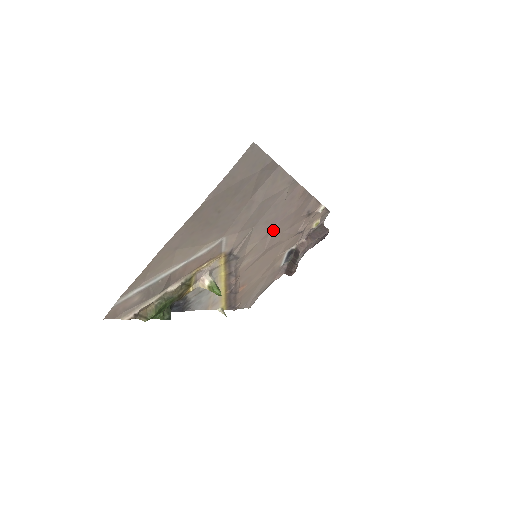
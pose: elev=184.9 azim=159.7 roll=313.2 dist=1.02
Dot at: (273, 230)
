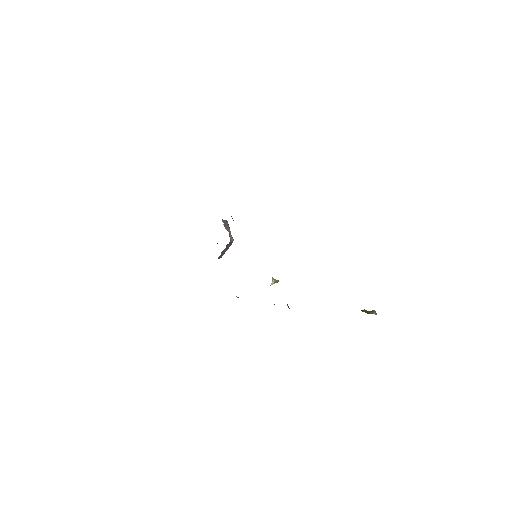
Dot at: occluded
